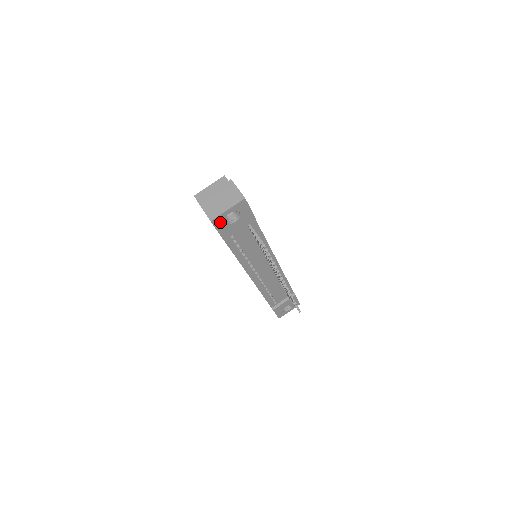
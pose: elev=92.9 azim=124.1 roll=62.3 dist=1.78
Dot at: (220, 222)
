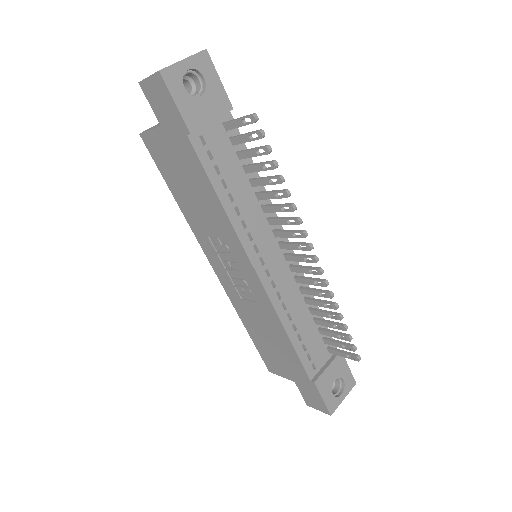
Dot at: (175, 83)
